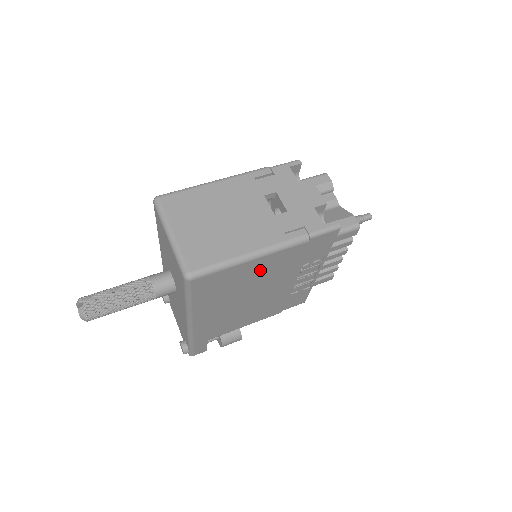
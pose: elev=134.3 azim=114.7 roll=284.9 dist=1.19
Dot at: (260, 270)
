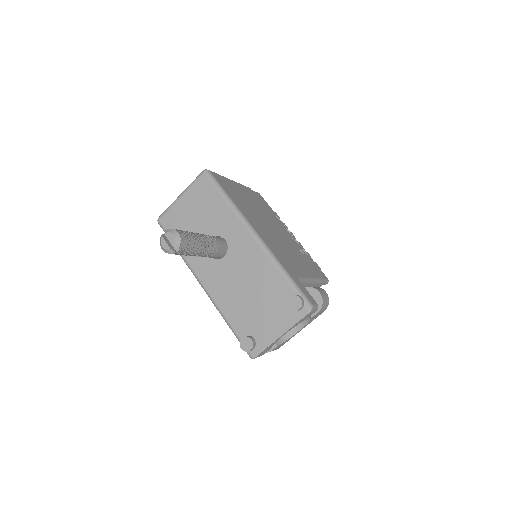
Dot at: (246, 196)
